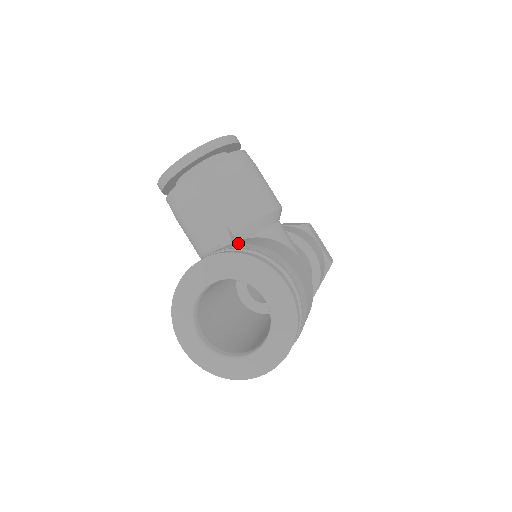
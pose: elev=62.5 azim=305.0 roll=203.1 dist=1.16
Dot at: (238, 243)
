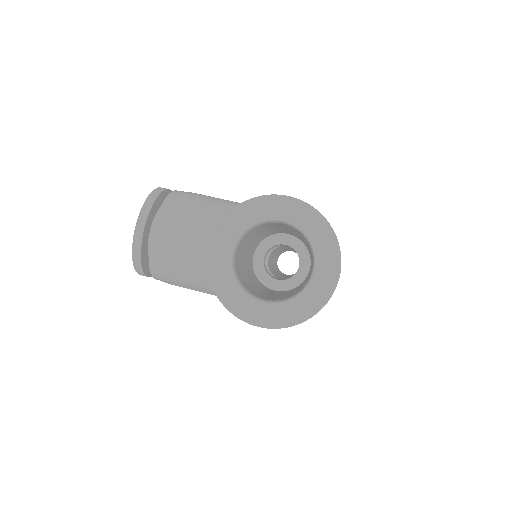
Dot at: occluded
